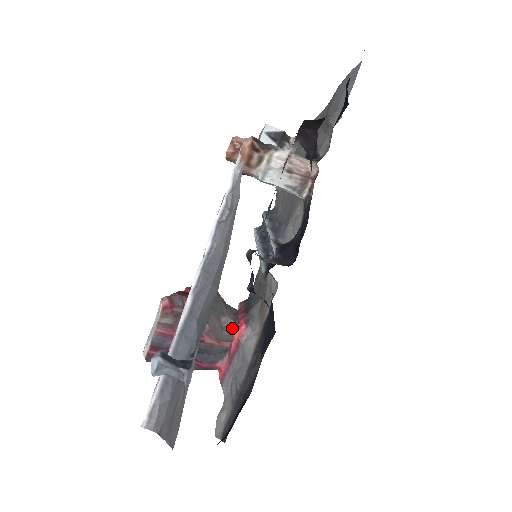
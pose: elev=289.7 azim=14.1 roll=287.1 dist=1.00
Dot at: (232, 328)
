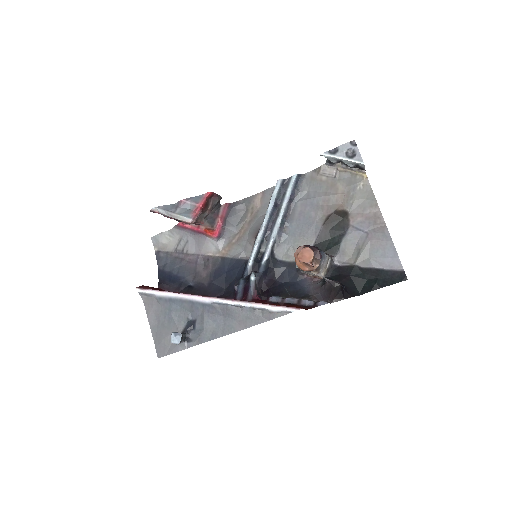
Dot at: (209, 215)
